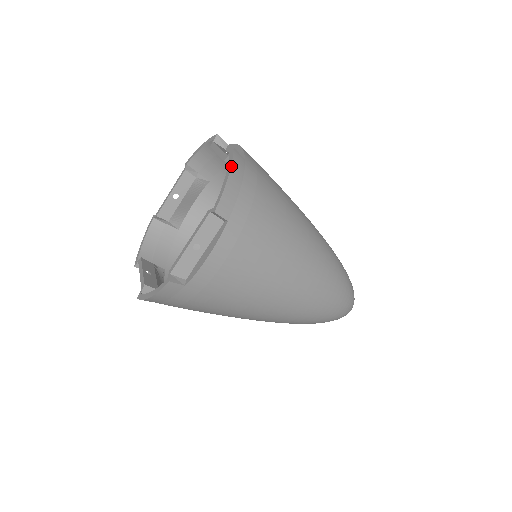
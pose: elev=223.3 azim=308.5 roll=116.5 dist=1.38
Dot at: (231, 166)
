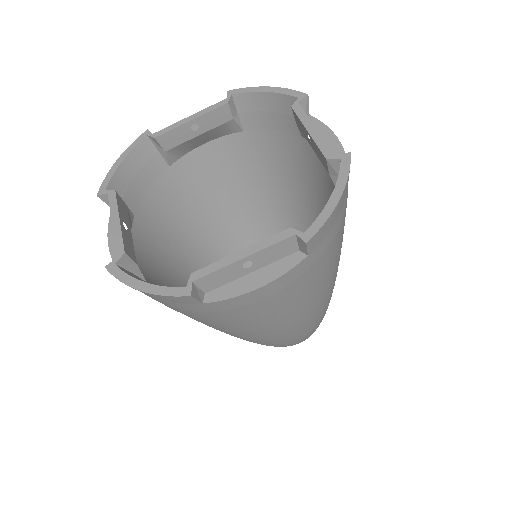
Dot at: (346, 184)
